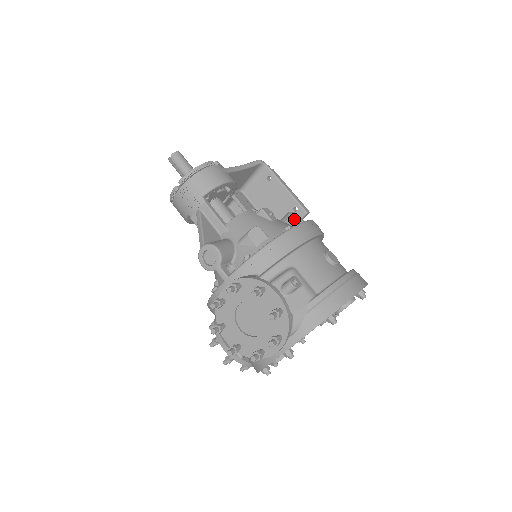
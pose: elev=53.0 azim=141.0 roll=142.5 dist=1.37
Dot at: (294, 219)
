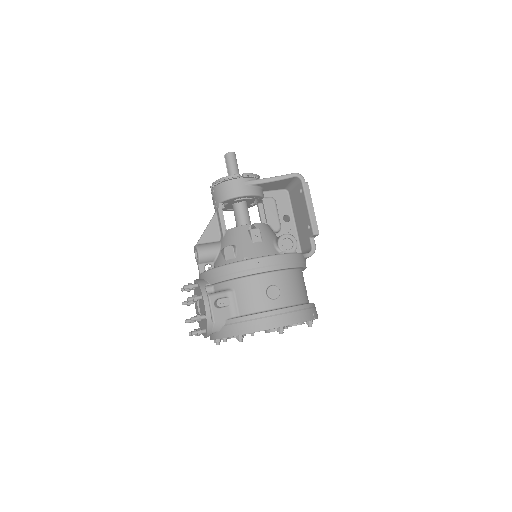
Dot at: (287, 241)
